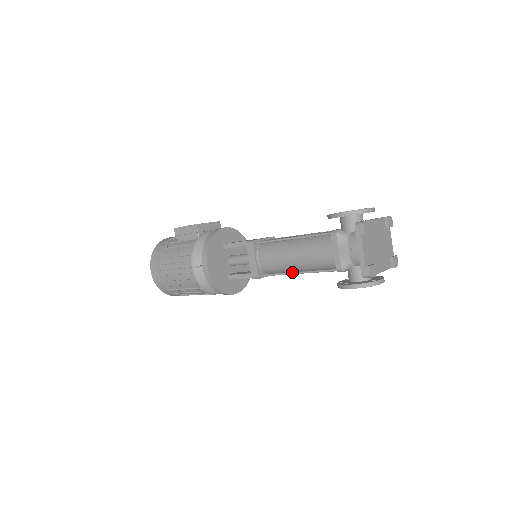
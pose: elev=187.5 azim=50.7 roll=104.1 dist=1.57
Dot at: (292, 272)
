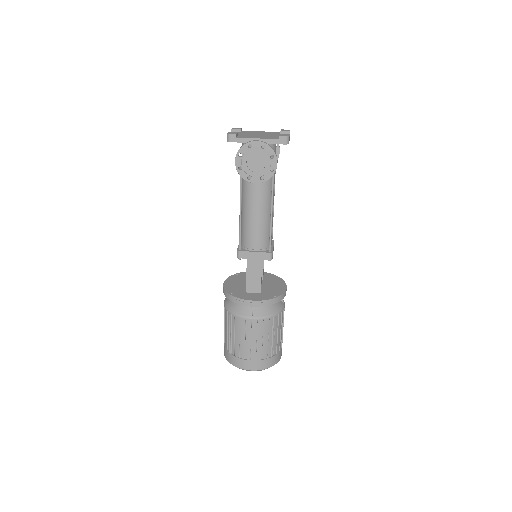
Dot at: (240, 215)
